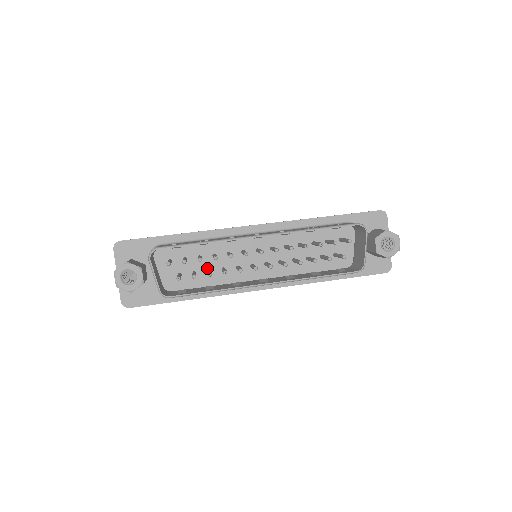
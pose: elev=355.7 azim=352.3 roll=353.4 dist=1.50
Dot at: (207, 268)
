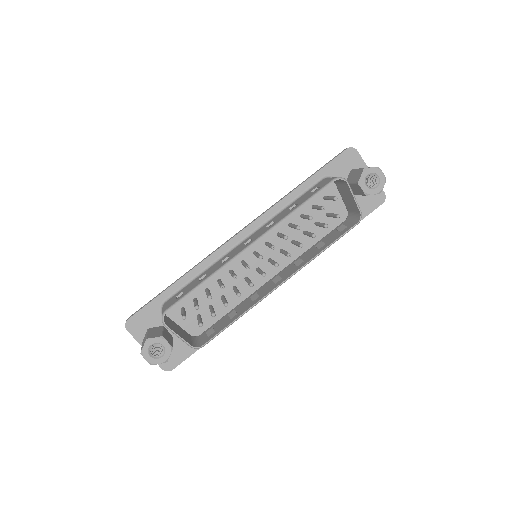
Dot at: (219, 296)
